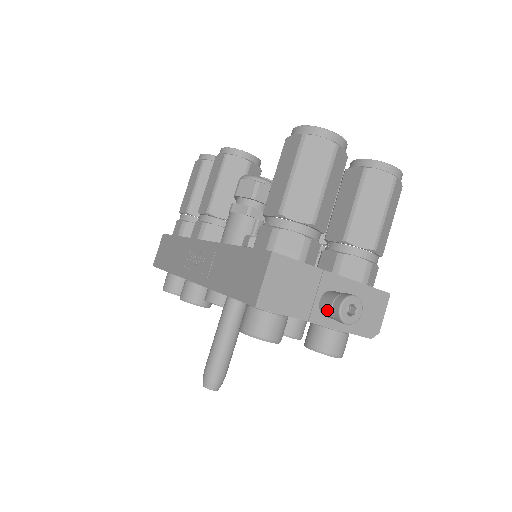
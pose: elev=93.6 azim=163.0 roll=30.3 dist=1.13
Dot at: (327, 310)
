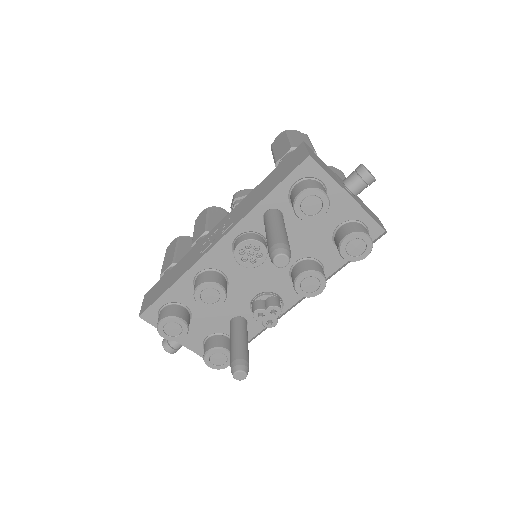
Dot at: (352, 178)
